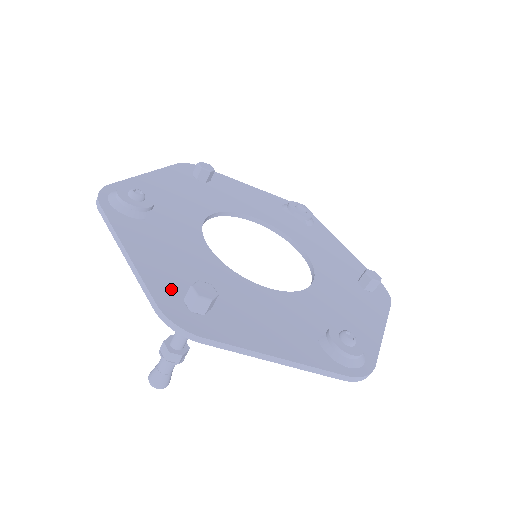
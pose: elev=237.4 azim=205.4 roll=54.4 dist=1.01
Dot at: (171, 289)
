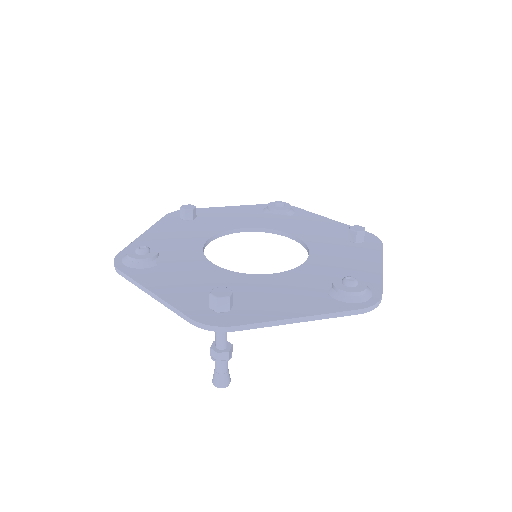
Dot at: (197, 304)
